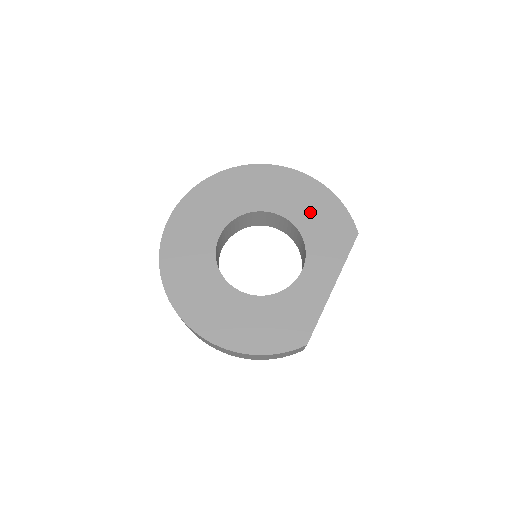
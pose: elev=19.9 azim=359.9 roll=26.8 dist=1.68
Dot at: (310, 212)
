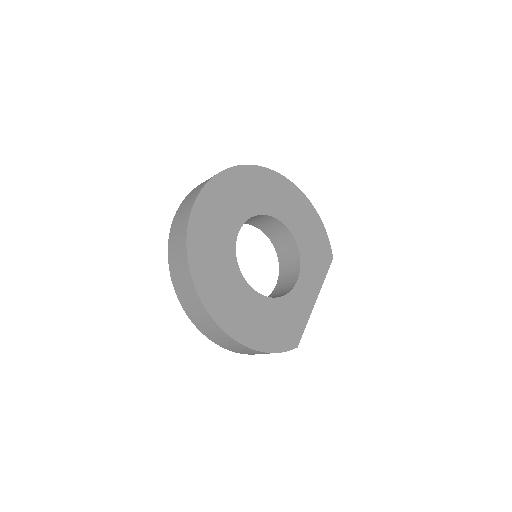
Dot at: (305, 229)
